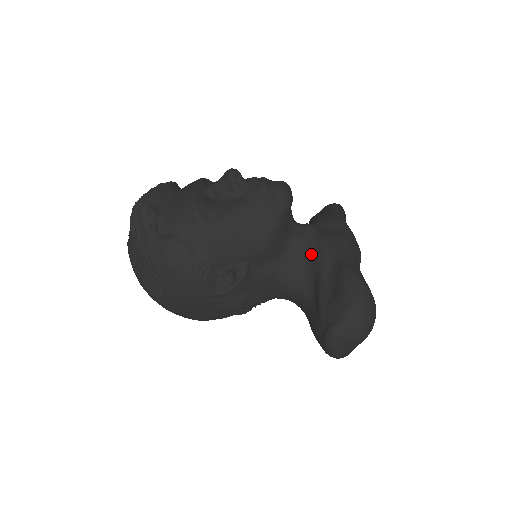
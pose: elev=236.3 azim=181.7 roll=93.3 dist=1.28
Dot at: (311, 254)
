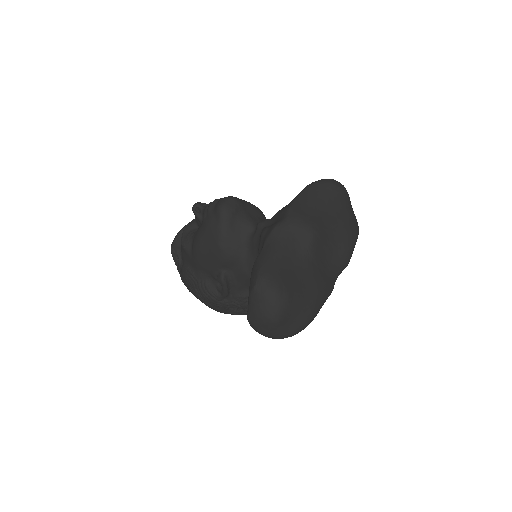
Dot at: occluded
